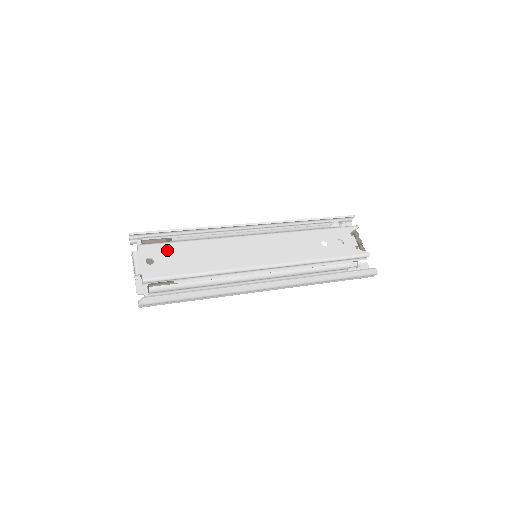
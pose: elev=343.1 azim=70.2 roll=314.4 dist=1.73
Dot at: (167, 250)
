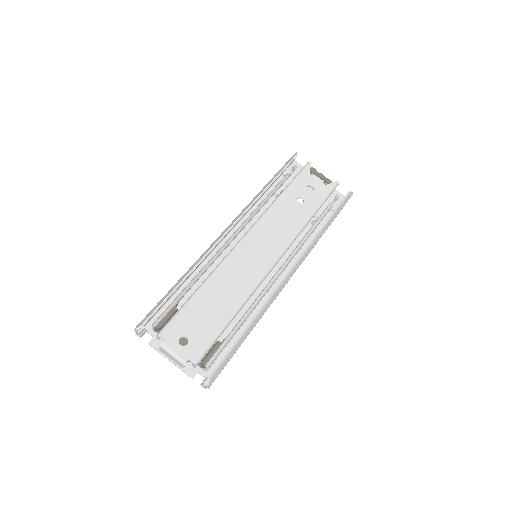
Dot at: (188, 317)
